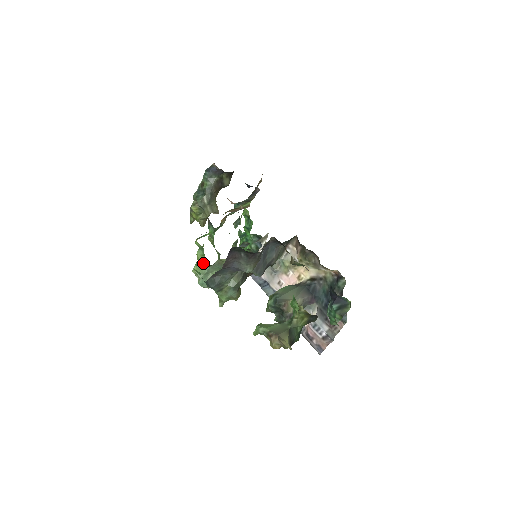
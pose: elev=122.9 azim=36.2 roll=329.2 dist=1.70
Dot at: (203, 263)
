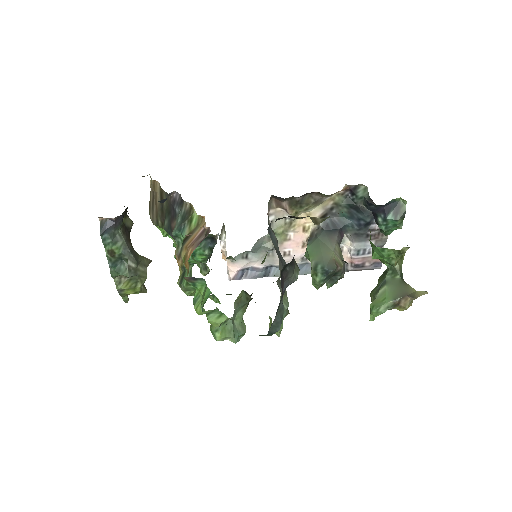
Dot at: (223, 322)
